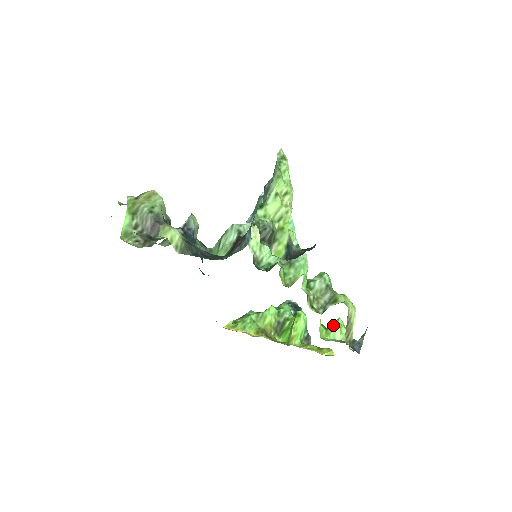
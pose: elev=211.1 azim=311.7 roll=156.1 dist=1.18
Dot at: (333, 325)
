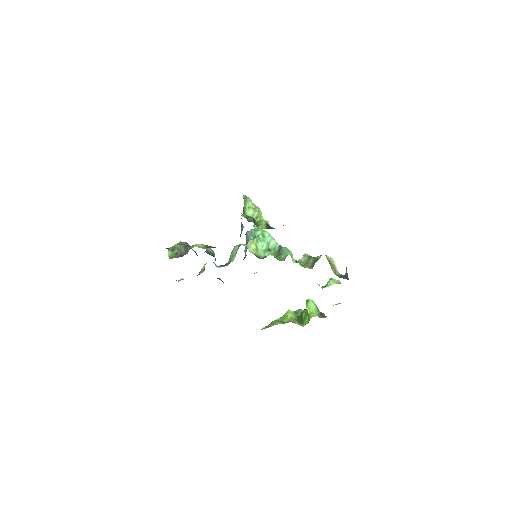
Dot at: (327, 282)
